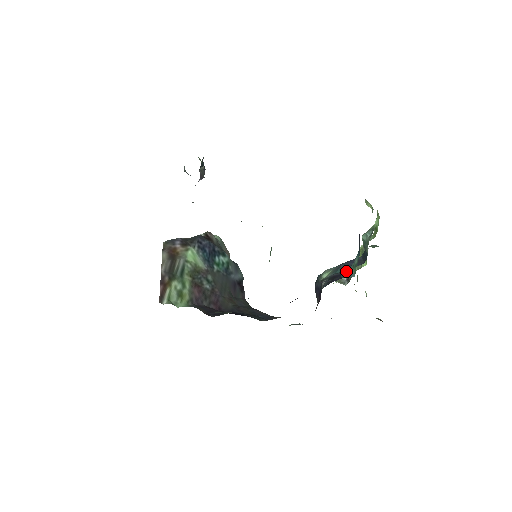
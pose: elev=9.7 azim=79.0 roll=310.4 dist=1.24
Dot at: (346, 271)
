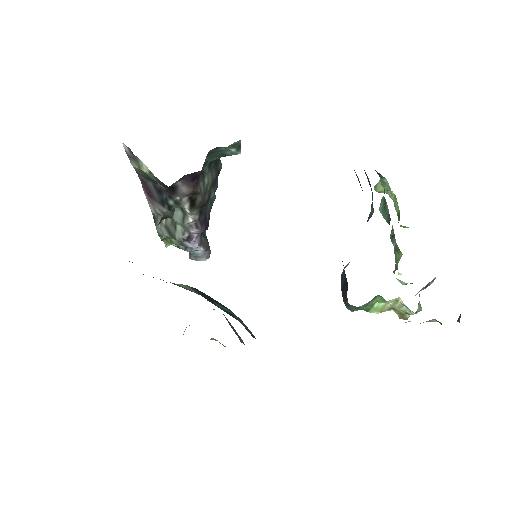
Dot at: occluded
